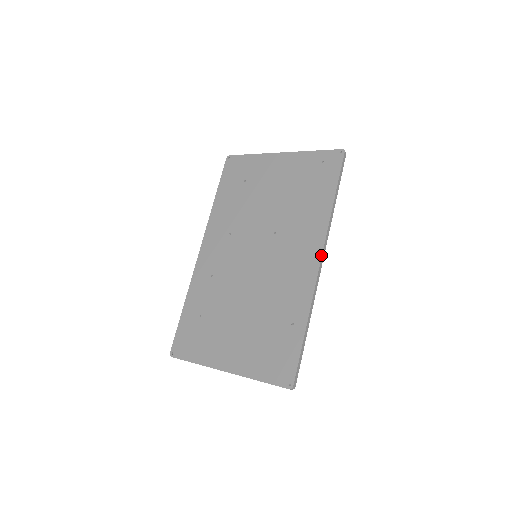
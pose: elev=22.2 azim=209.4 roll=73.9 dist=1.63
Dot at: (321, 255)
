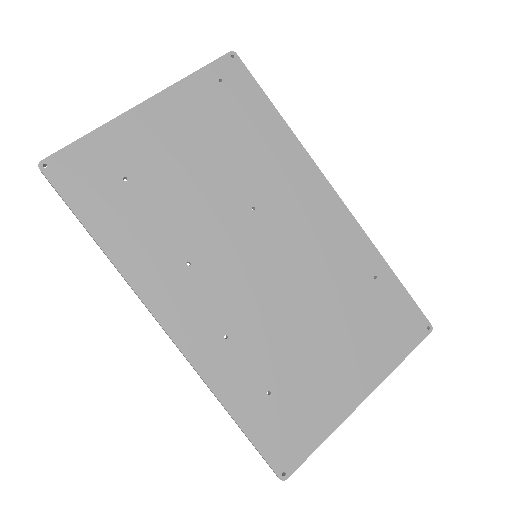
Dot at: (331, 186)
